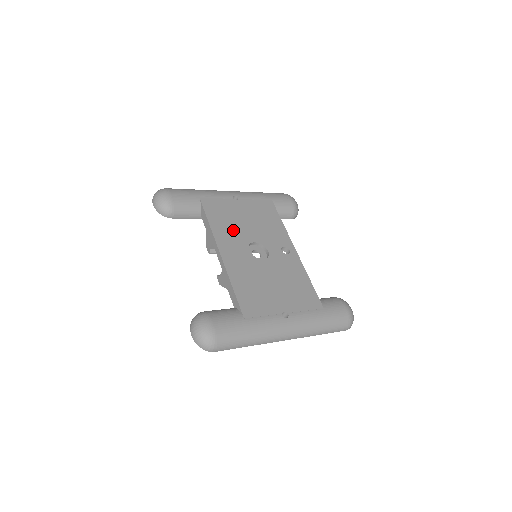
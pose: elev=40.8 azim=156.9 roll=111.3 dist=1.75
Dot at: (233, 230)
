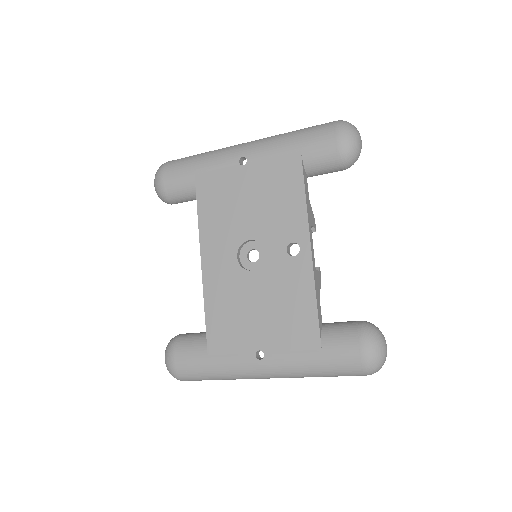
Dot at: (225, 223)
